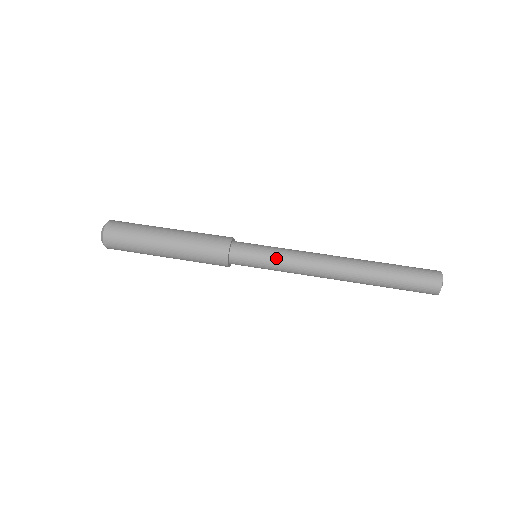
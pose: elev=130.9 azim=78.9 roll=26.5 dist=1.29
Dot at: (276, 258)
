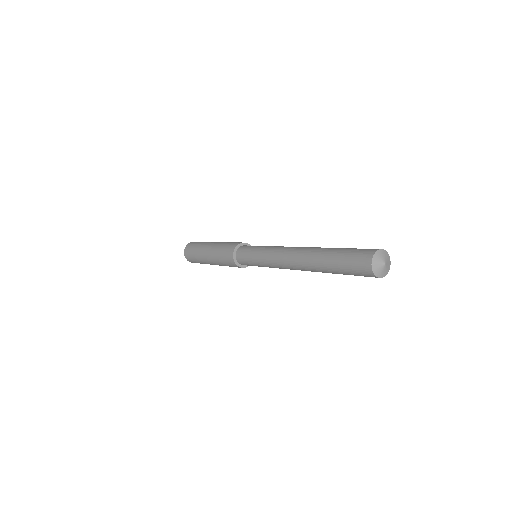
Dot at: (262, 248)
